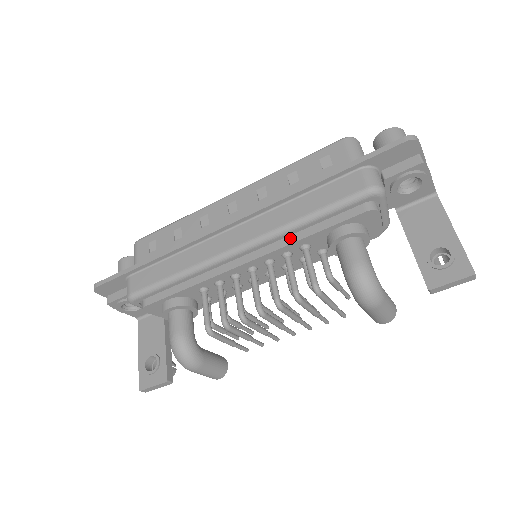
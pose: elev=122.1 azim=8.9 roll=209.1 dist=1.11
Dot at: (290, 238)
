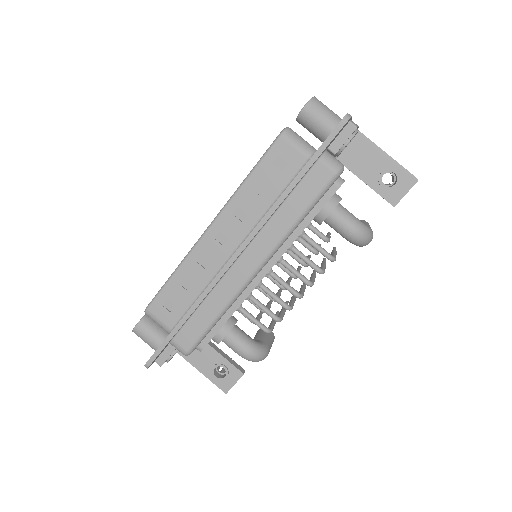
Dot at: (291, 237)
